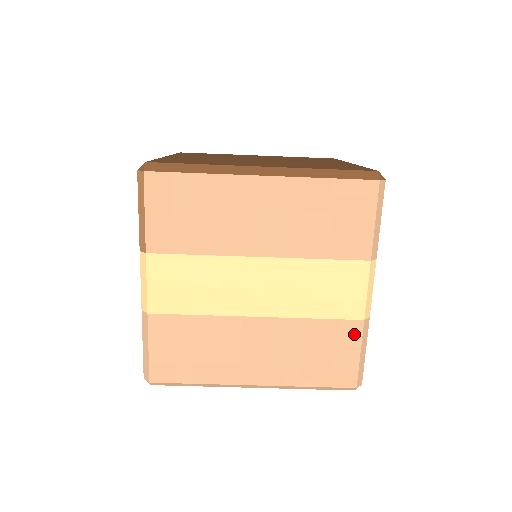
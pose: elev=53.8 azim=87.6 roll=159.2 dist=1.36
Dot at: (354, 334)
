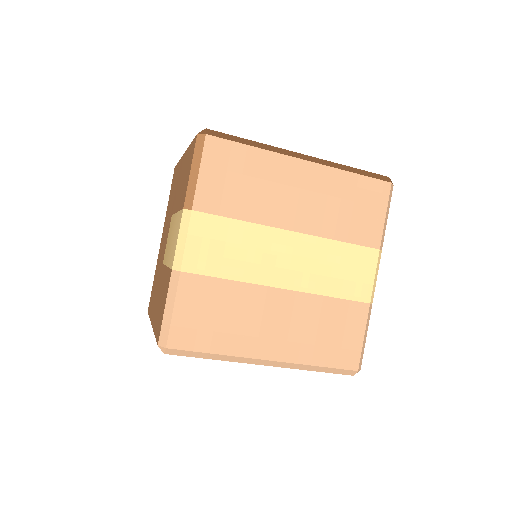
Dot at: (361, 316)
